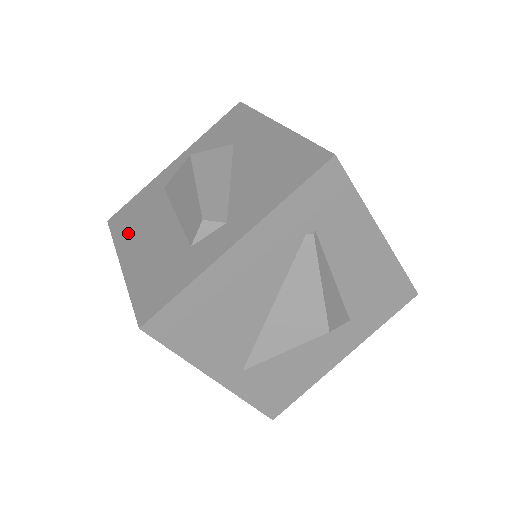
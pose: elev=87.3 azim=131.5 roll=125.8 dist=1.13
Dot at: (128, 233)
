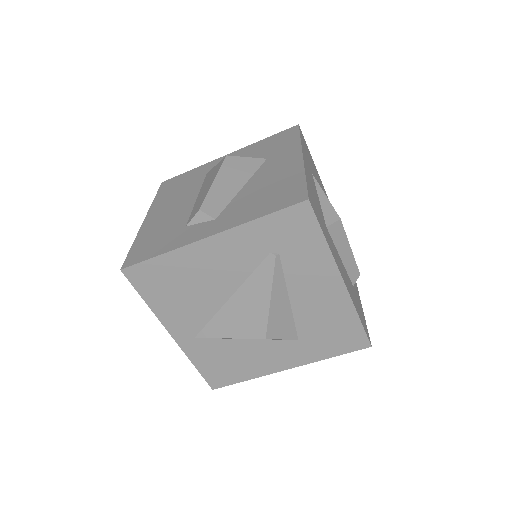
Dot at: (165, 198)
